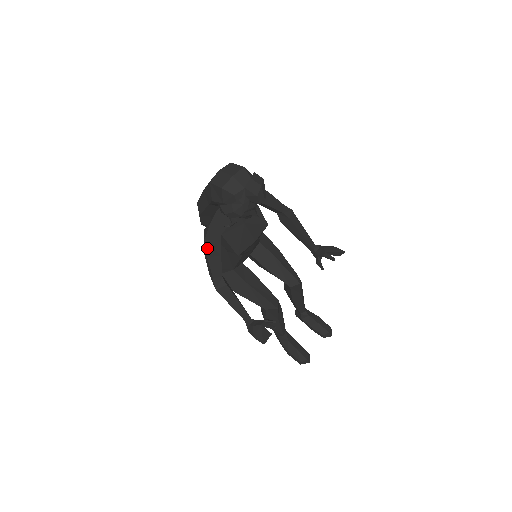
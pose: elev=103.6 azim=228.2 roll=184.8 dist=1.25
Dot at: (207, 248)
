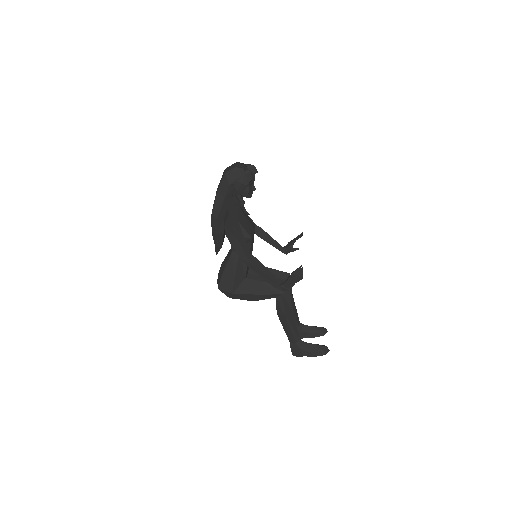
Dot at: (234, 231)
